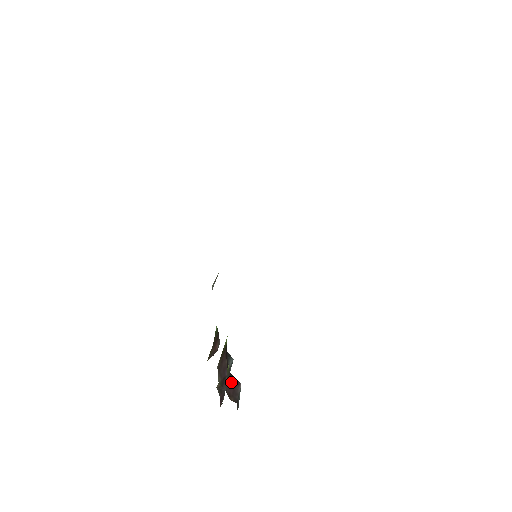
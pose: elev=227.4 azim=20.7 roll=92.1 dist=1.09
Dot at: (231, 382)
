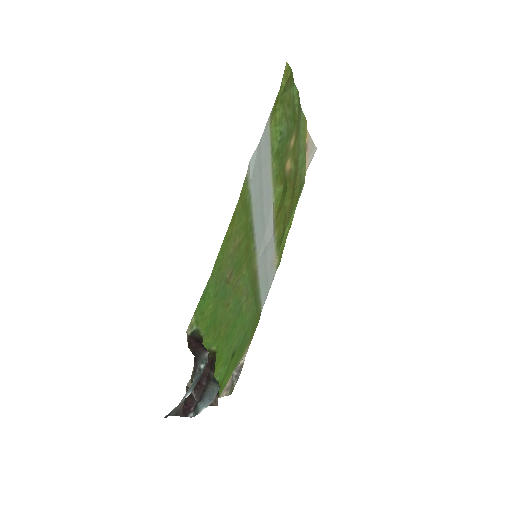
Dot at: (198, 342)
